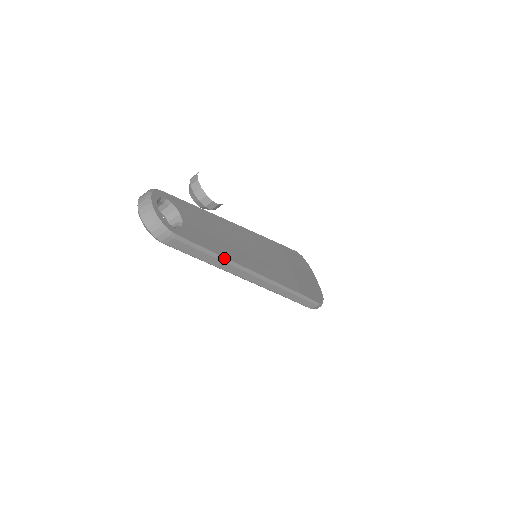
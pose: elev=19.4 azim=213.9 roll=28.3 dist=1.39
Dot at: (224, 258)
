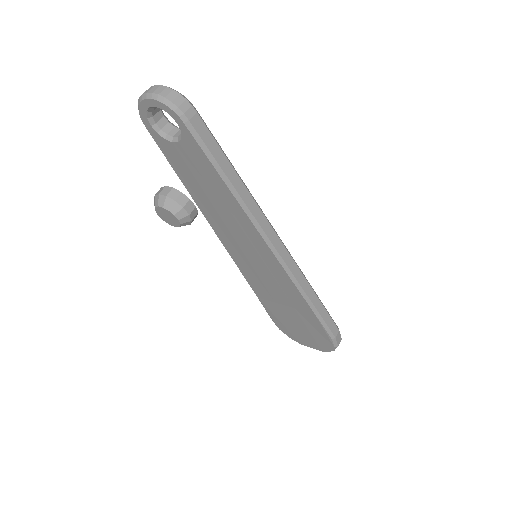
Dot at: (243, 183)
